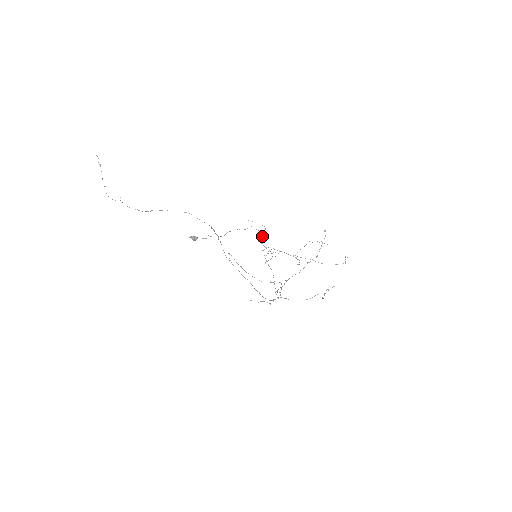
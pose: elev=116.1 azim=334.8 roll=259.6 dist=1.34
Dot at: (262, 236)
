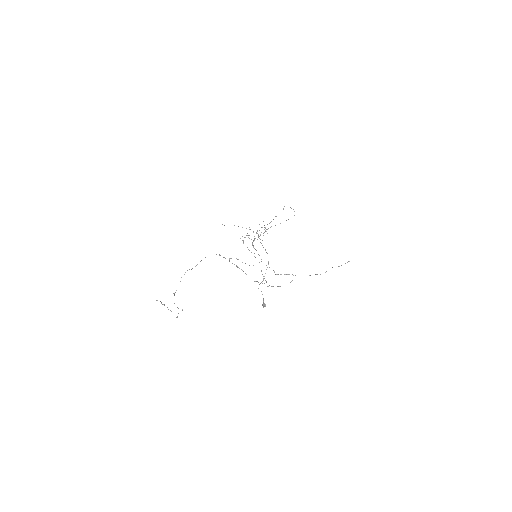
Dot at: occluded
